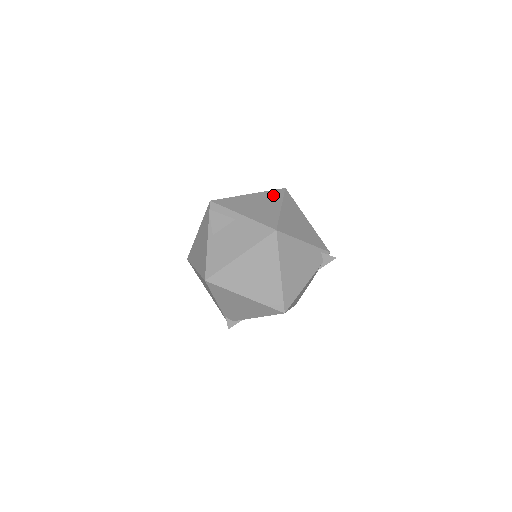
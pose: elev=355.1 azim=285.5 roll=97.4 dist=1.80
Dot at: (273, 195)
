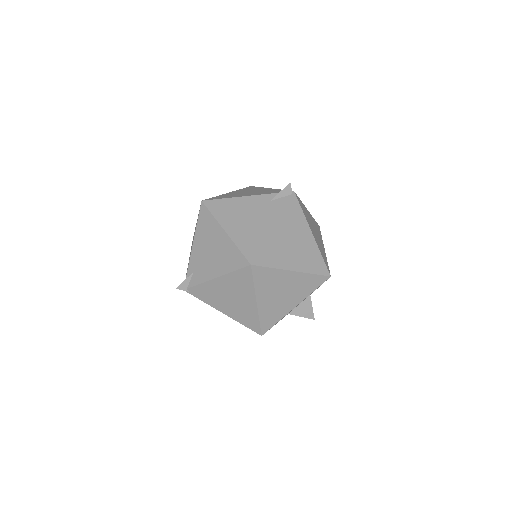
Dot at: occluded
